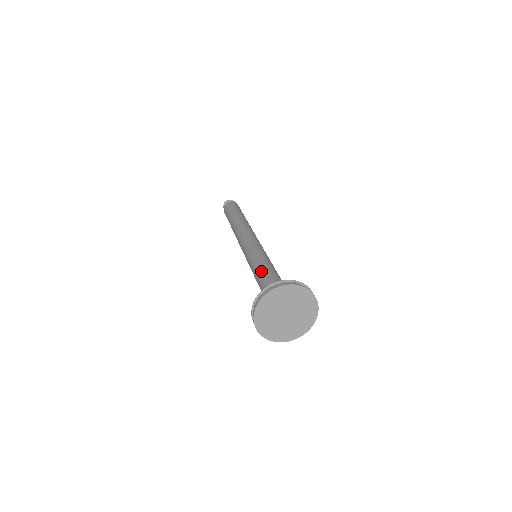
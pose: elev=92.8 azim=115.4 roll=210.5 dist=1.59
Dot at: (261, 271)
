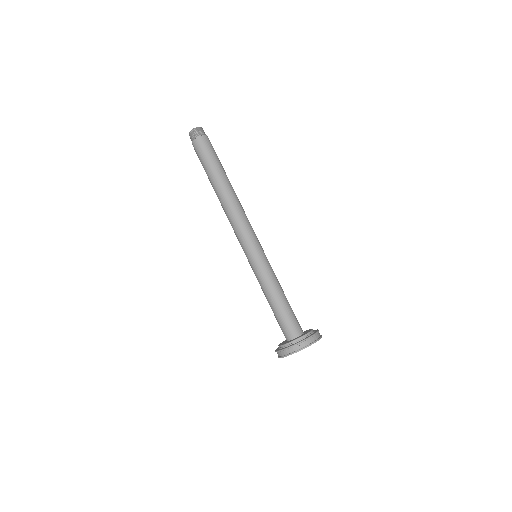
Dot at: (273, 298)
